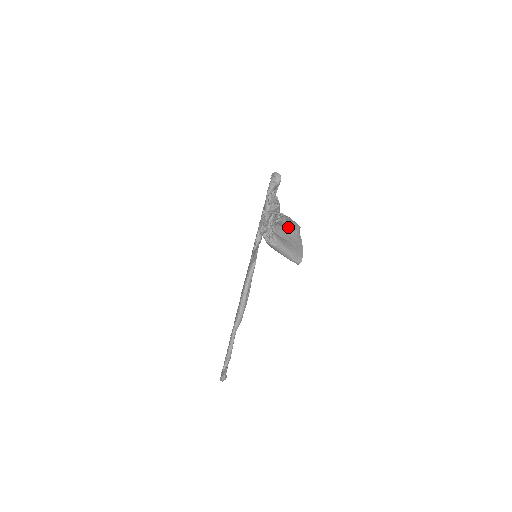
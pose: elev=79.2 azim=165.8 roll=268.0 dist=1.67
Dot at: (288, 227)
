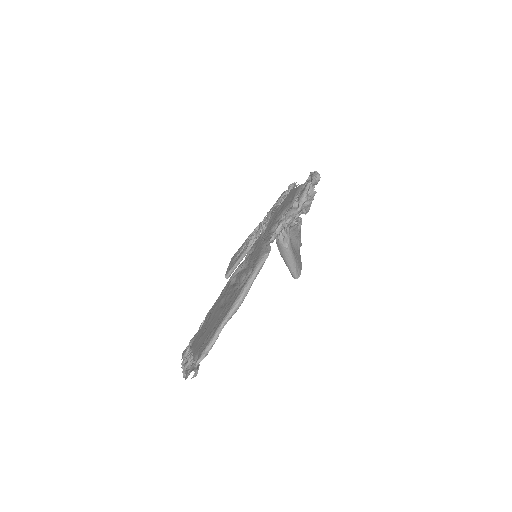
Dot at: (295, 238)
